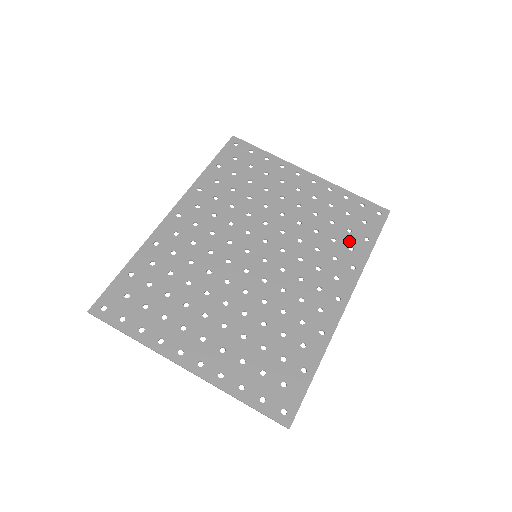
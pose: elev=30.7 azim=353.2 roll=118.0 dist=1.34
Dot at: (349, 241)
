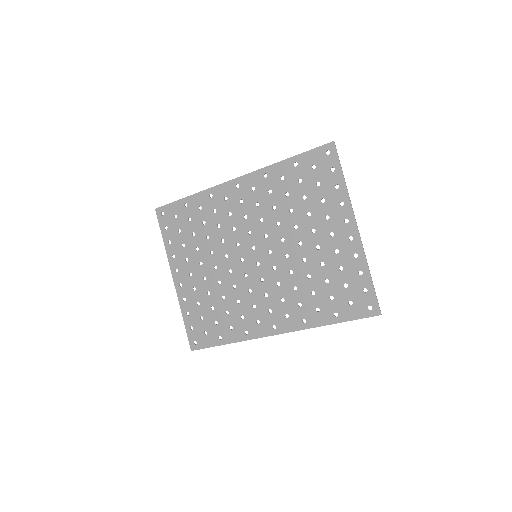
Dot at: (322, 304)
